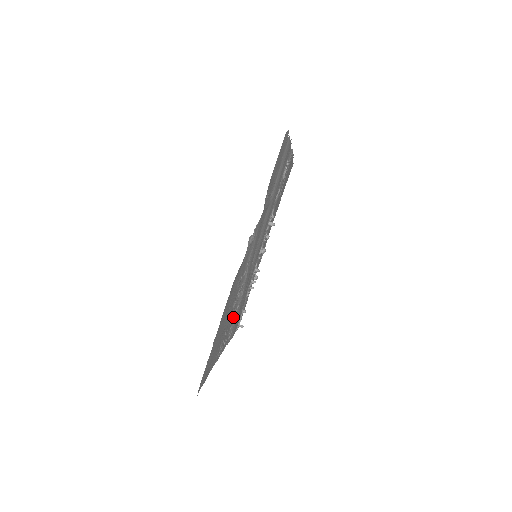
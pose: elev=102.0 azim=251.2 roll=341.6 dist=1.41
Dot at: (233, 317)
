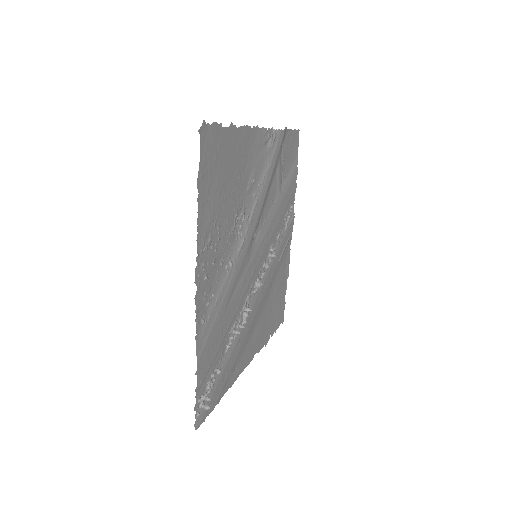
Dot at: (222, 274)
